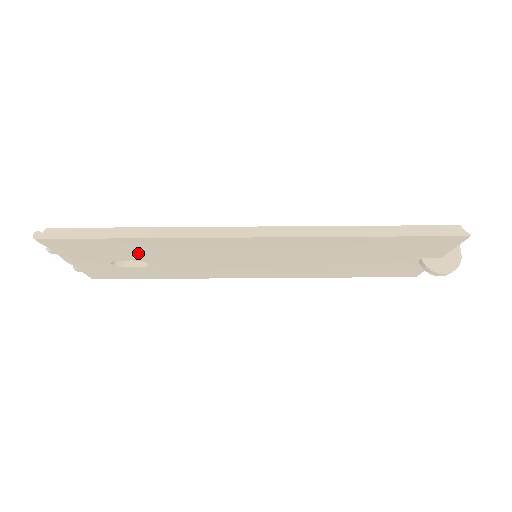
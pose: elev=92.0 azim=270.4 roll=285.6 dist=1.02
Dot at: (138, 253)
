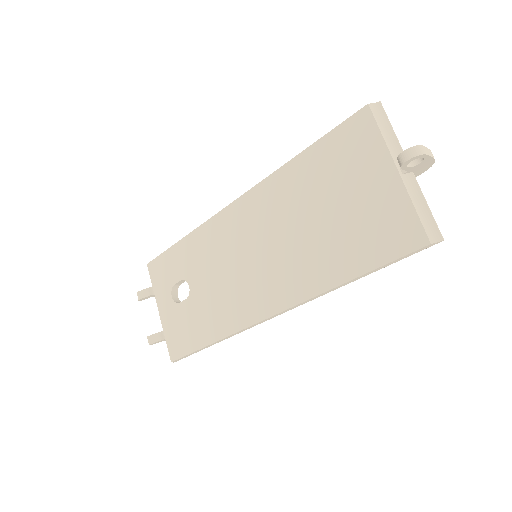
Dot at: occluded
